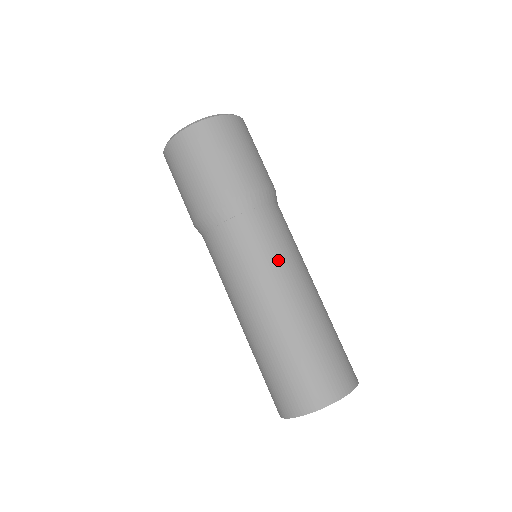
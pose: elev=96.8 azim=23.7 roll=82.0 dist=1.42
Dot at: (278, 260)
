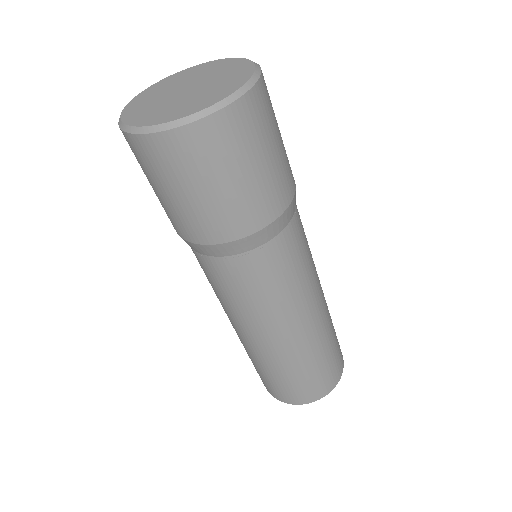
Dot at: (304, 284)
